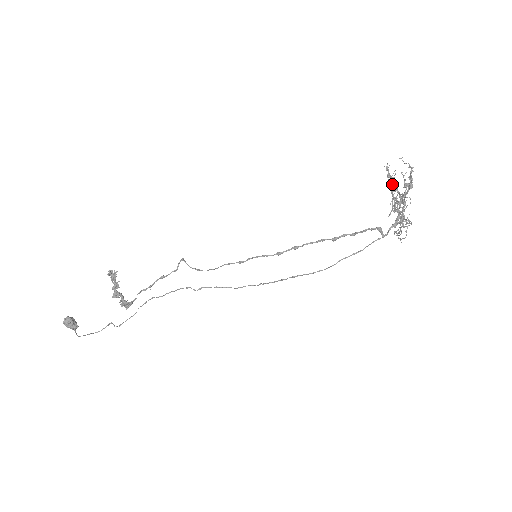
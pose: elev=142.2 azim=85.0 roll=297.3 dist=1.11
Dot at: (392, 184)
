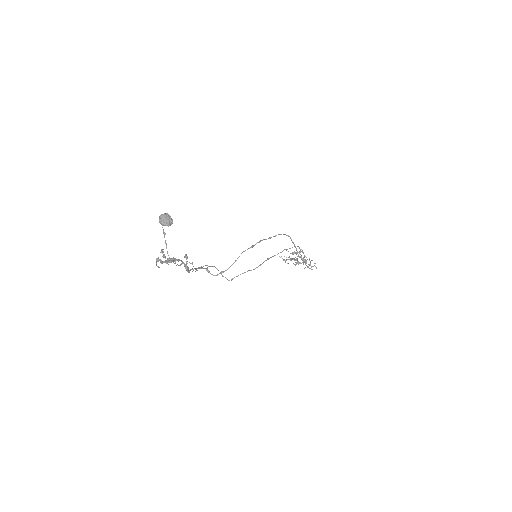
Dot at: (288, 259)
